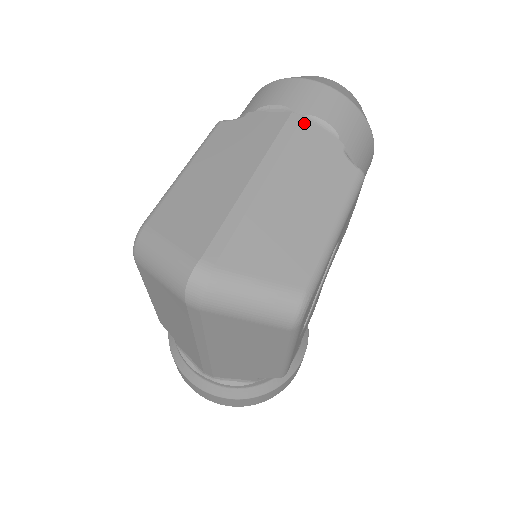
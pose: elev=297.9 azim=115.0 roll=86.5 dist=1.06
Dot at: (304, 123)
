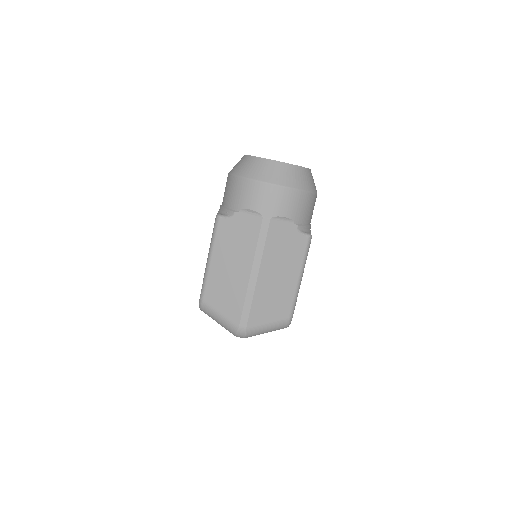
Dot at: (272, 224)
